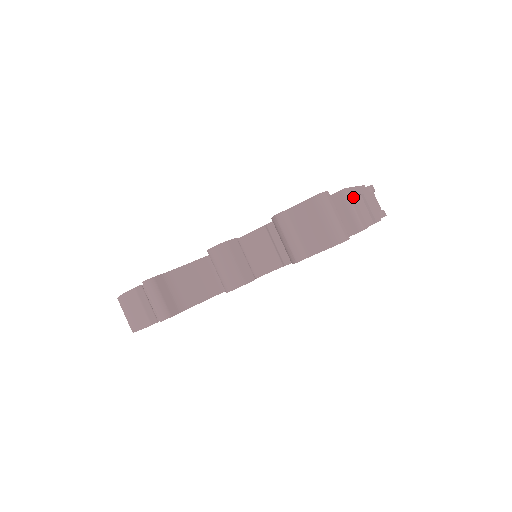
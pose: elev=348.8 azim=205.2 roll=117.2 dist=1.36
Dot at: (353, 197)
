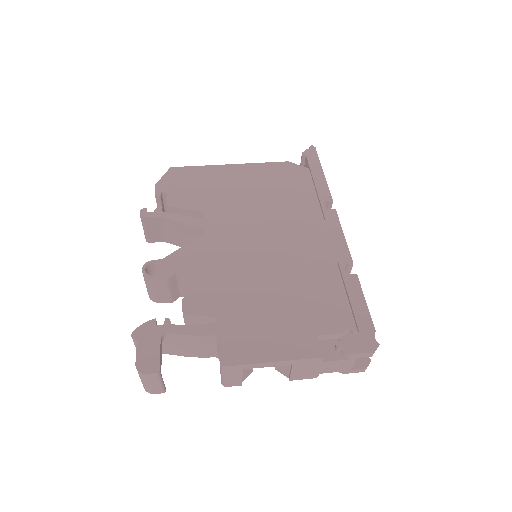
Dot at: (240, 370)
